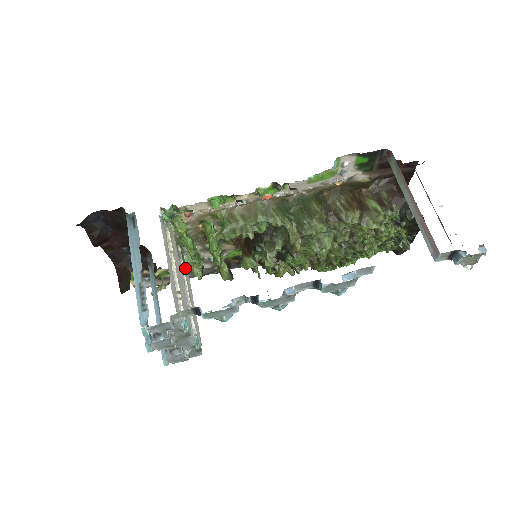
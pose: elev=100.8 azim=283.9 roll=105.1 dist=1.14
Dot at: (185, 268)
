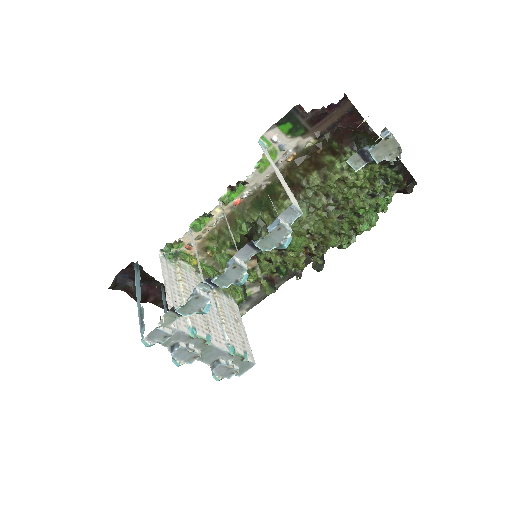
Dot at: (220, 295)
